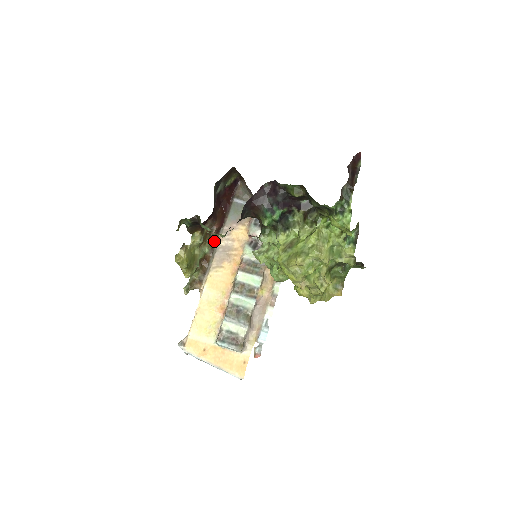
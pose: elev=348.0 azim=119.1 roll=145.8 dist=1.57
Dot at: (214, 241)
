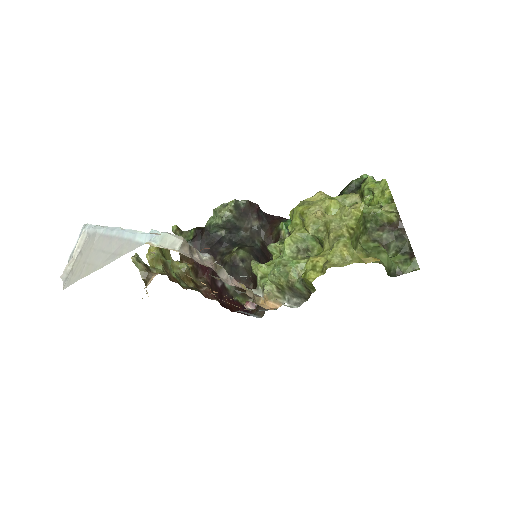
Dot at: (198, 291)
